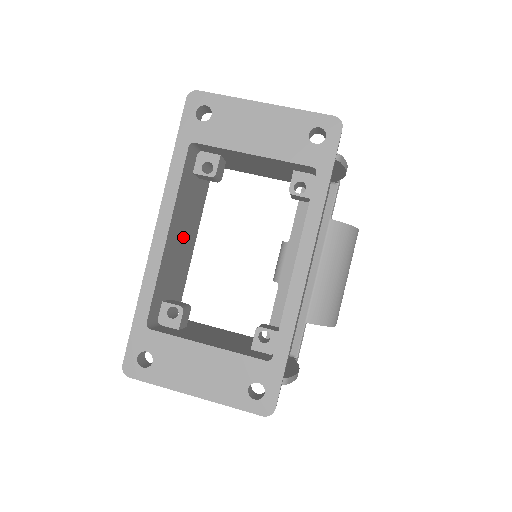
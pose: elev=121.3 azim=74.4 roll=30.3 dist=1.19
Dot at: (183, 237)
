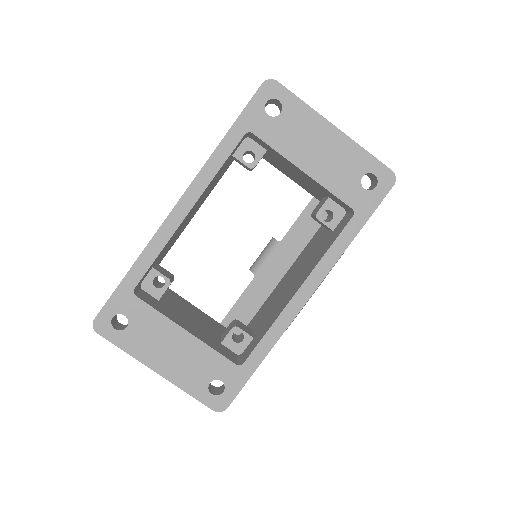
Dot at: (194, 210)
